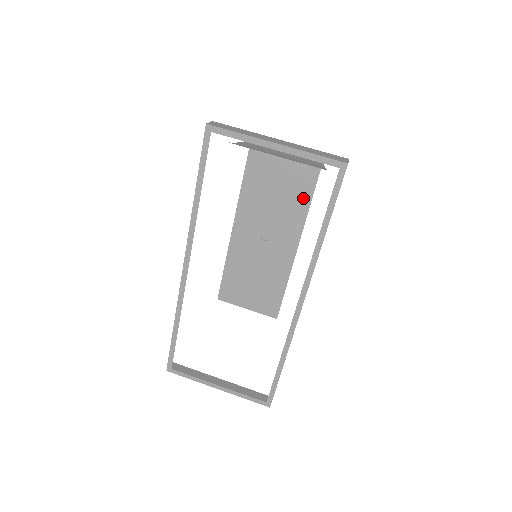
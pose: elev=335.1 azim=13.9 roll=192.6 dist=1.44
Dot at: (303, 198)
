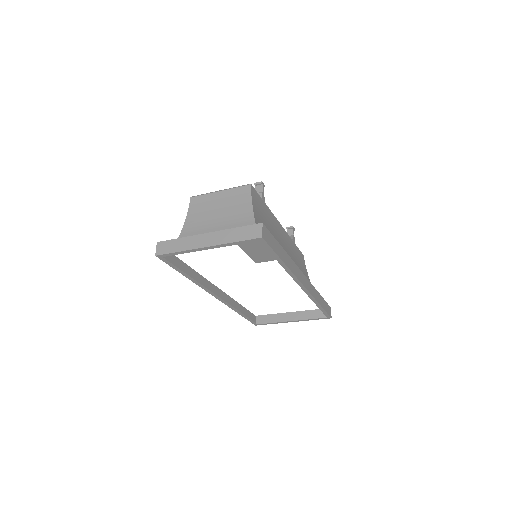
Dot at: occluded
